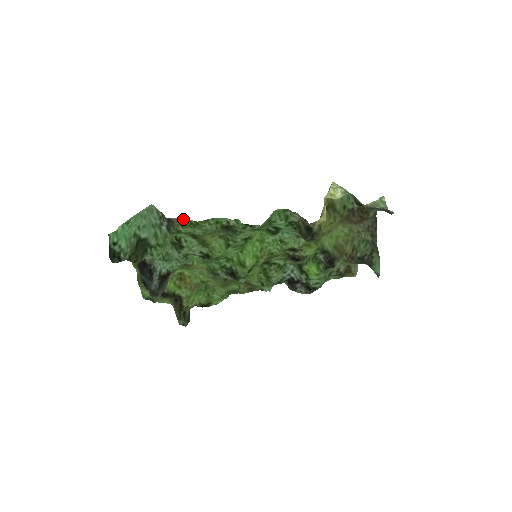
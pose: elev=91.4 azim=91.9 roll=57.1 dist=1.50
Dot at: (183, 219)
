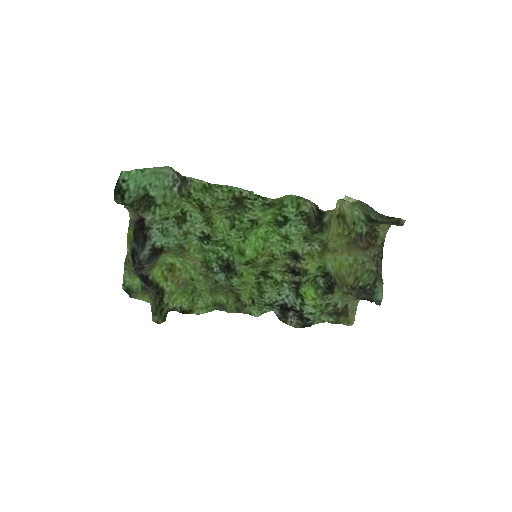
Dot at: (198, 180)
